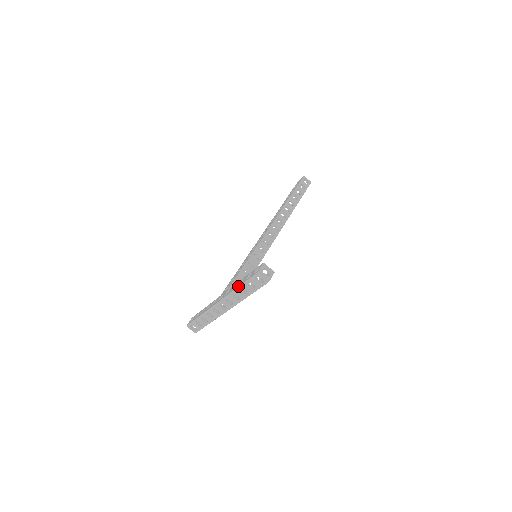
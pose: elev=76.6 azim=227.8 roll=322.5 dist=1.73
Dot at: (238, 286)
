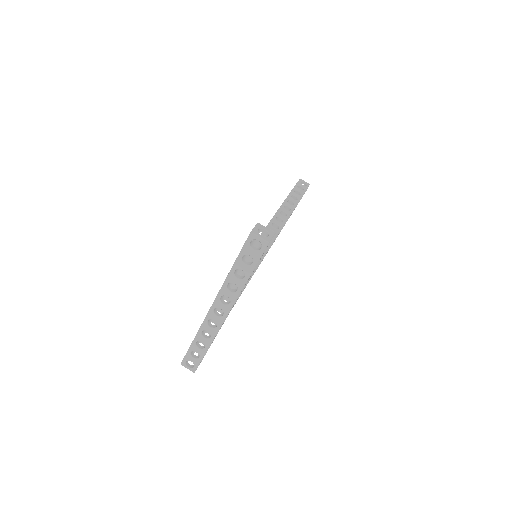
Dot at: (231, 268)
